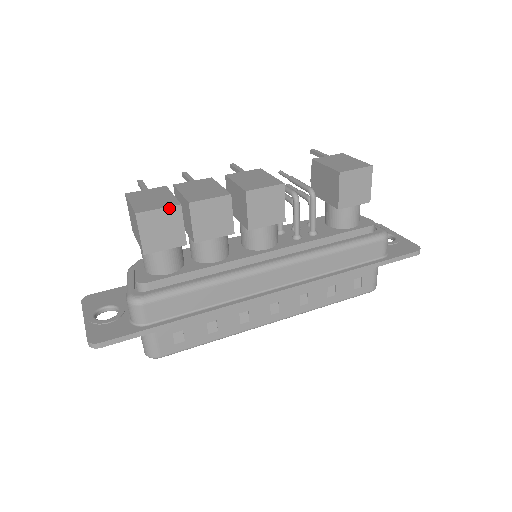
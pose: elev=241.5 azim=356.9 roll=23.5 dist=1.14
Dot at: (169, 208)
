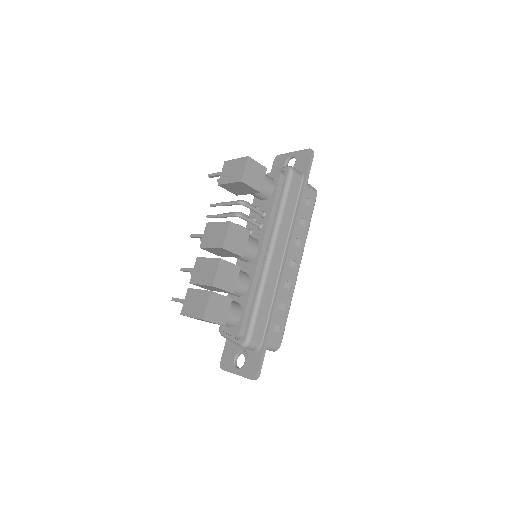
Dot at: (209, 299)
